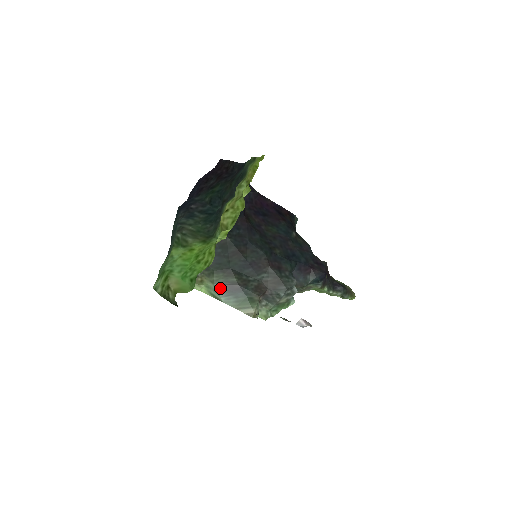
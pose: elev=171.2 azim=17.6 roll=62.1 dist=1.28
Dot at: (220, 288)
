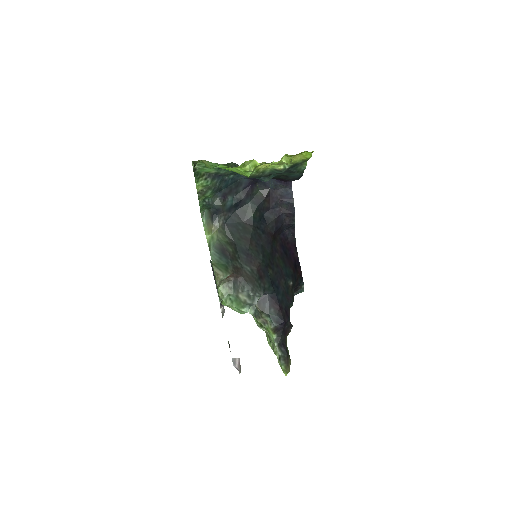
Dot at: (218, 244)
